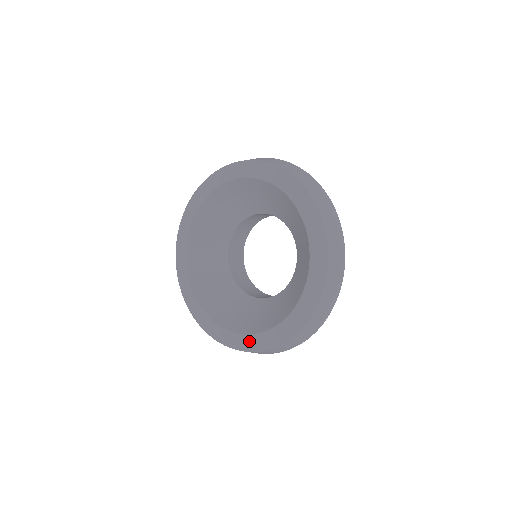
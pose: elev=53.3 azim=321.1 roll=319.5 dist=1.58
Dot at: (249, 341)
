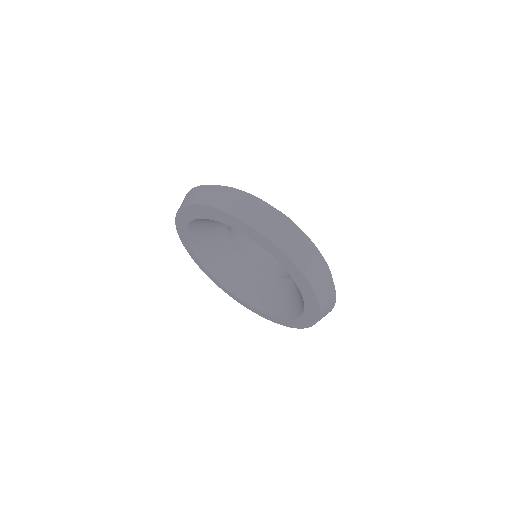
Dot at: (306, 319)
